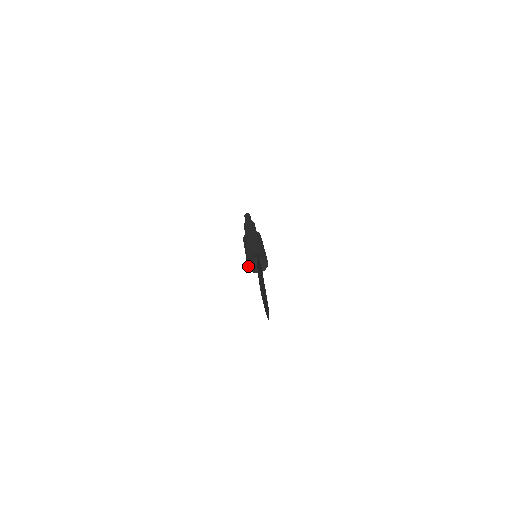
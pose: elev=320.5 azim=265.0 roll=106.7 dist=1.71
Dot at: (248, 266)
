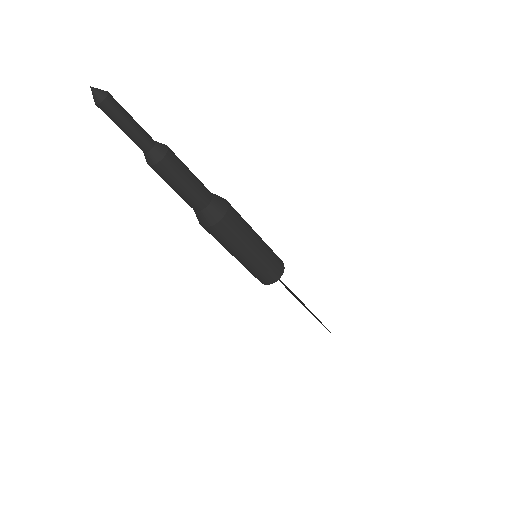
Dot at: occluded
